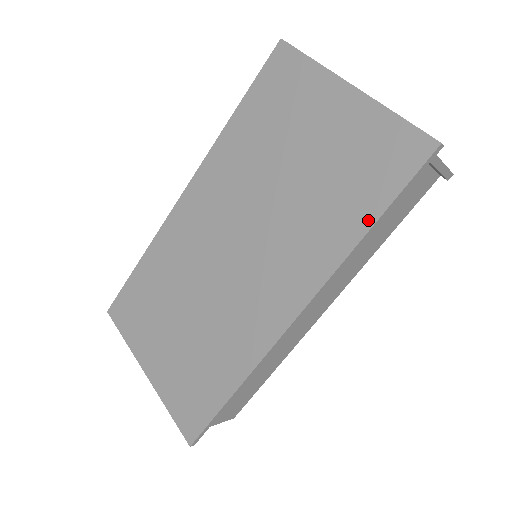
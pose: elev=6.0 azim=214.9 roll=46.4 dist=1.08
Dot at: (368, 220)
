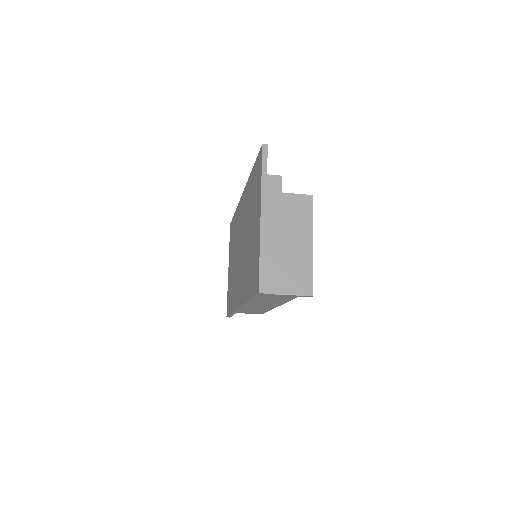
Dot at: (249, 296)
